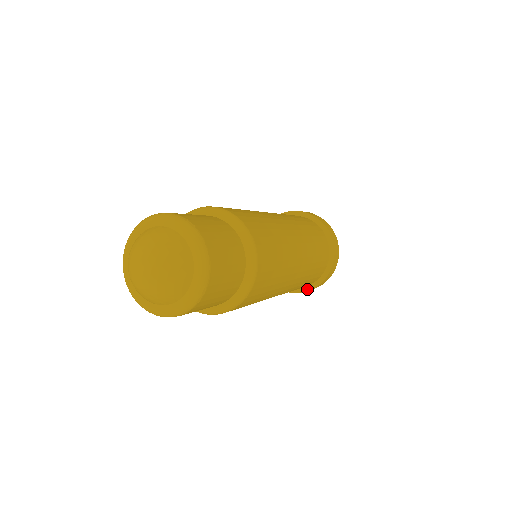
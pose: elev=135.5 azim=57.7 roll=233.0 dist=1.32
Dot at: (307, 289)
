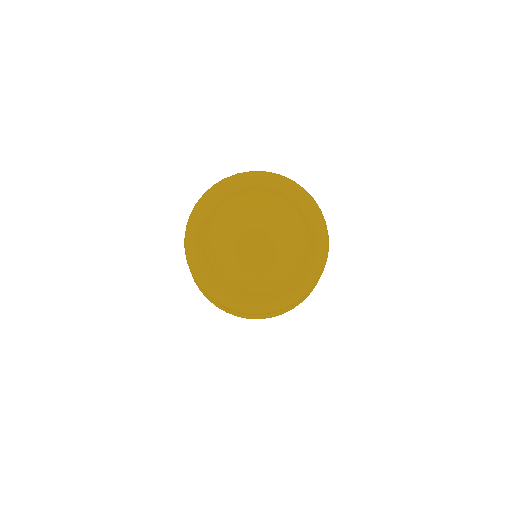
Dot at: occluded
